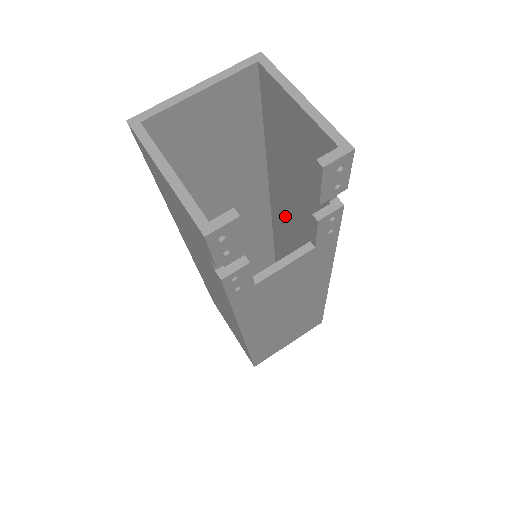
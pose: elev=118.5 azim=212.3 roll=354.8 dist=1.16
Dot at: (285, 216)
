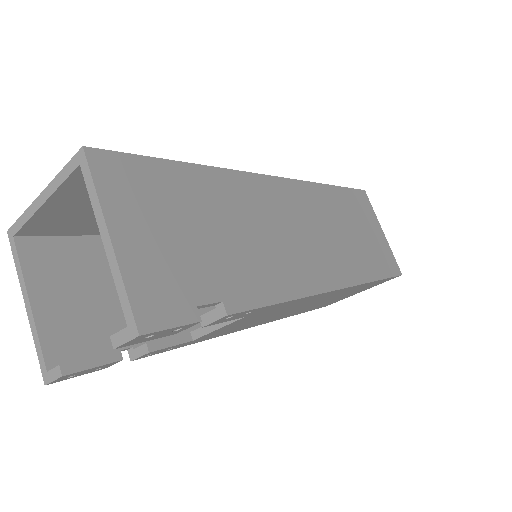
Dot at: occluded
